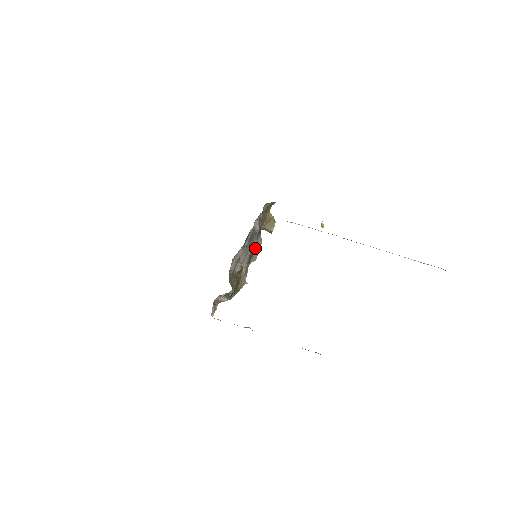
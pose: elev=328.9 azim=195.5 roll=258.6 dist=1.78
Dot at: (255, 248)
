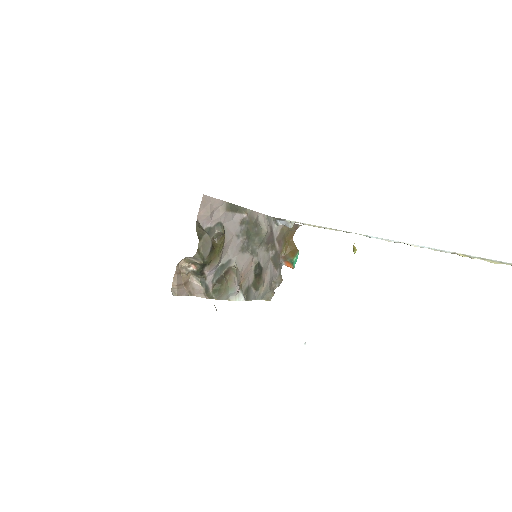
Dot at: (268, 276)
